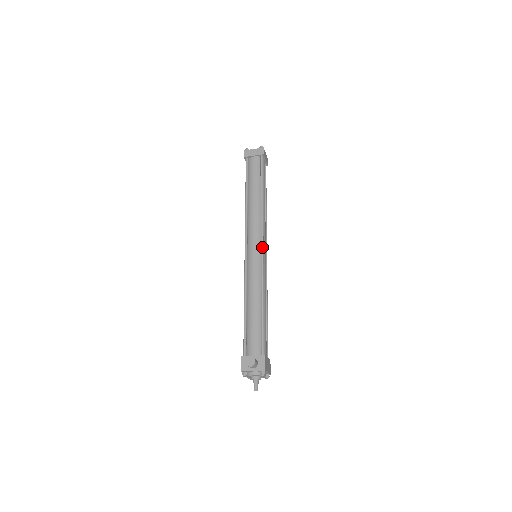
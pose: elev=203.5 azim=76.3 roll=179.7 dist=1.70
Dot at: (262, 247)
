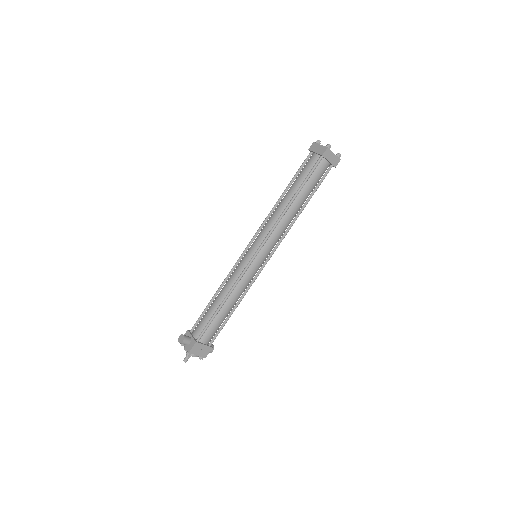
Dot at: (256, 252)
